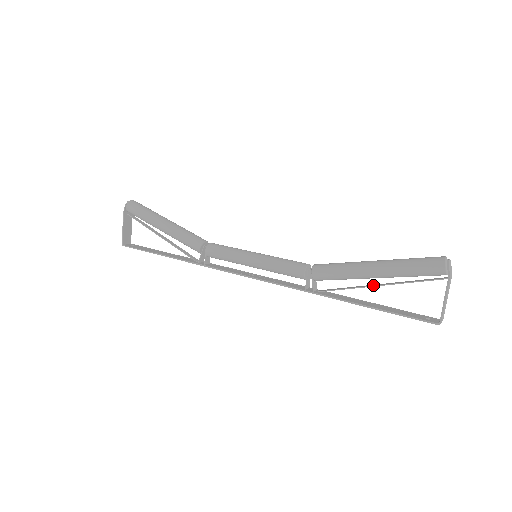
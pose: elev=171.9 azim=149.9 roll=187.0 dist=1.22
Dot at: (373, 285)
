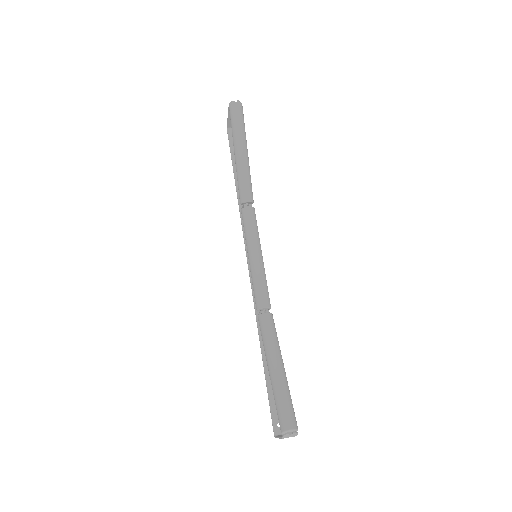
Dot at: occluded
